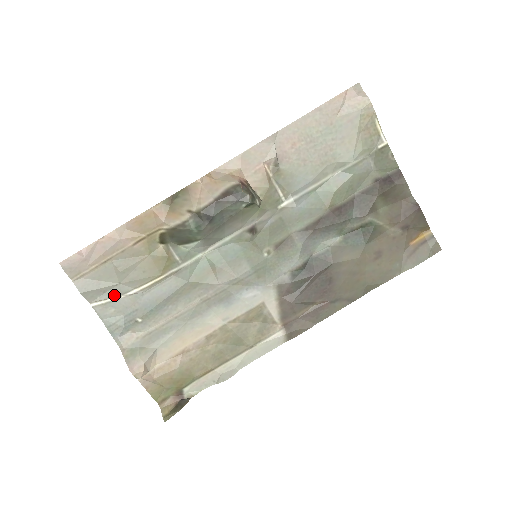
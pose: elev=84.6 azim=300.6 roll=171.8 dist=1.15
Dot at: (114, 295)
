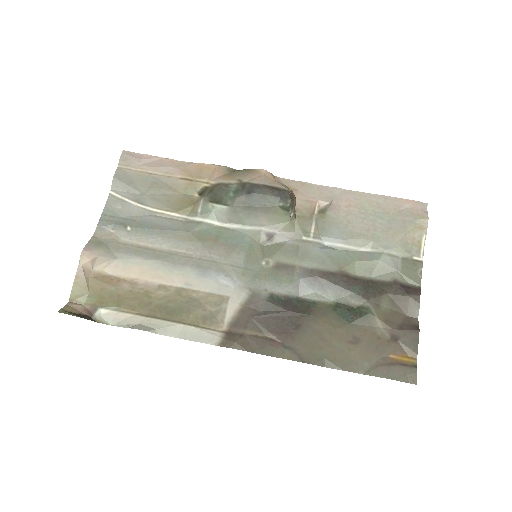
Dot at: (132, 198)
